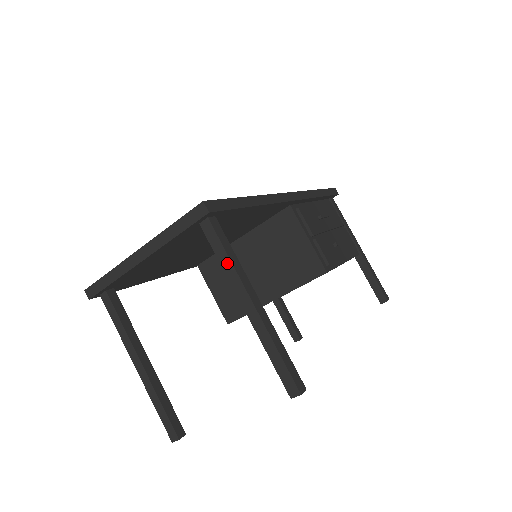
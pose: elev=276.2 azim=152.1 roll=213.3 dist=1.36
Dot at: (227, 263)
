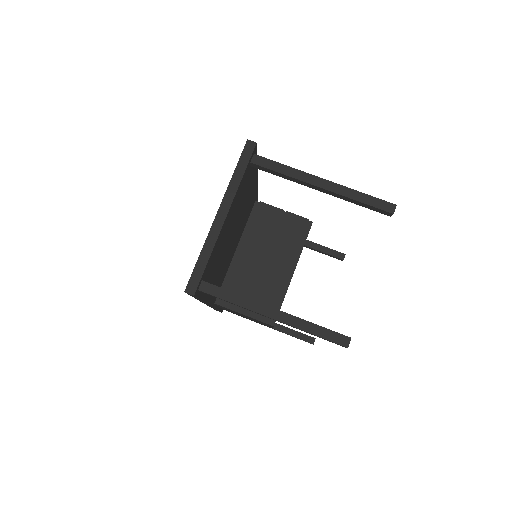
Dot at: (288, 170)
